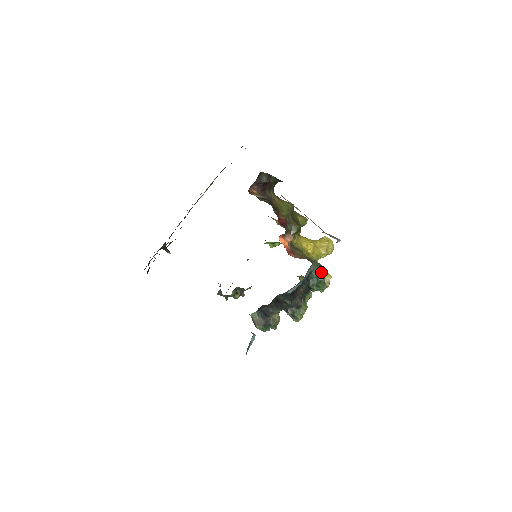
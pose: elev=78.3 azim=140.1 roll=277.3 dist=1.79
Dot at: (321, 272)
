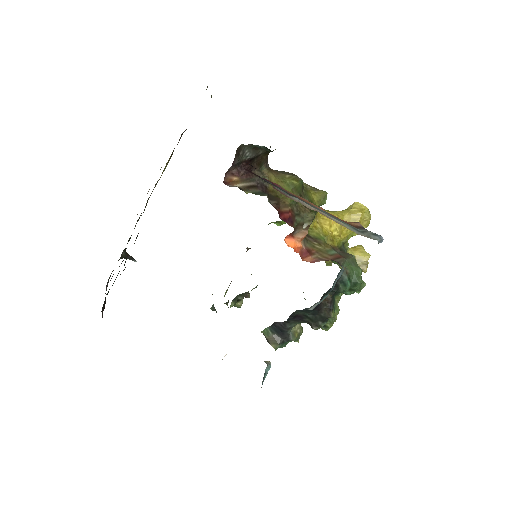
Dot at: (355, 271)
